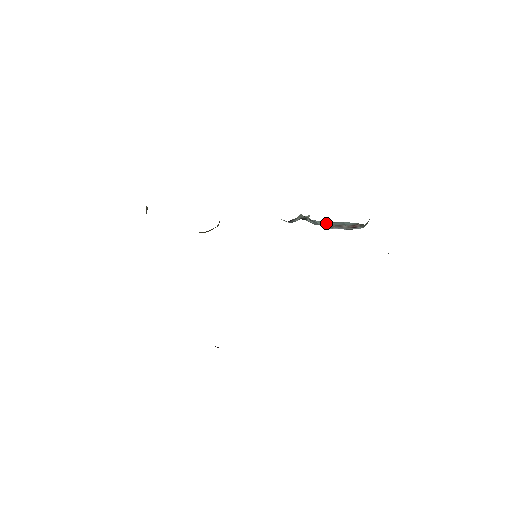
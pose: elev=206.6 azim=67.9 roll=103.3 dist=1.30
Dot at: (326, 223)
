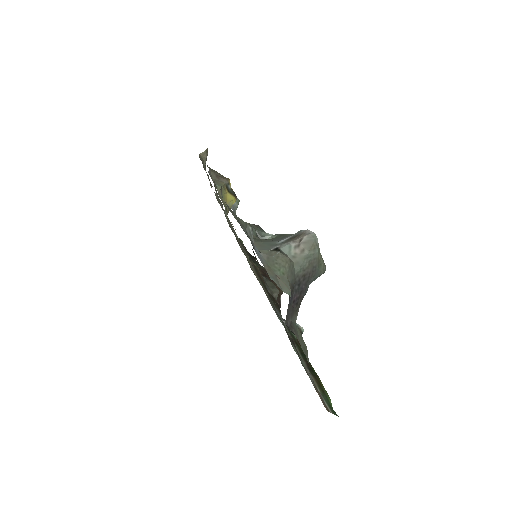
Dot at: occluded
